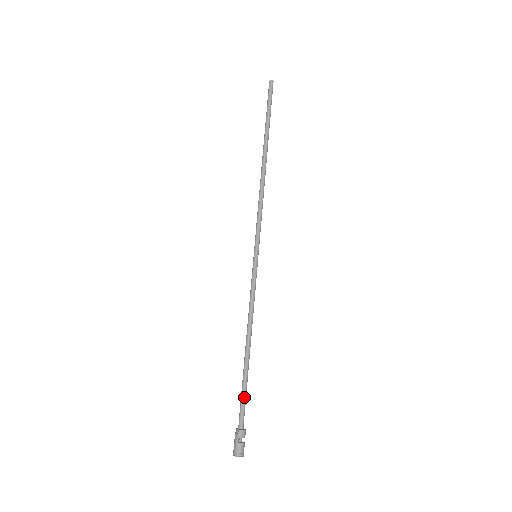
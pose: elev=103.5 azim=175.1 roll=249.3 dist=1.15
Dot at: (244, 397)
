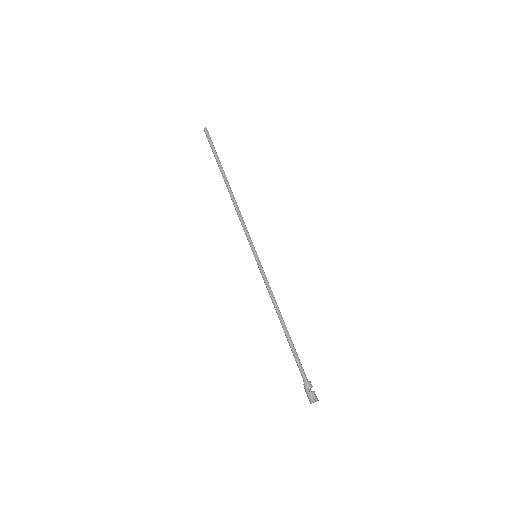
Dot at: (298, 359)
